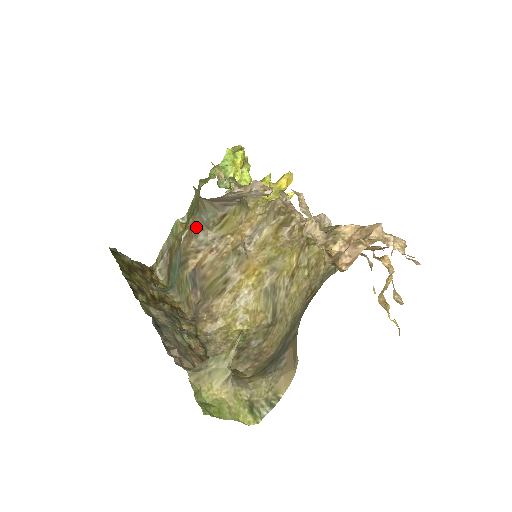
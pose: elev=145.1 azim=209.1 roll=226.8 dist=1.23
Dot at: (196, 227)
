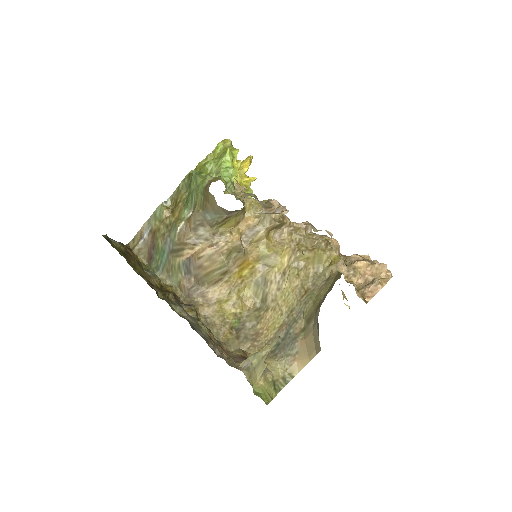
Dot at: (197, 222)
